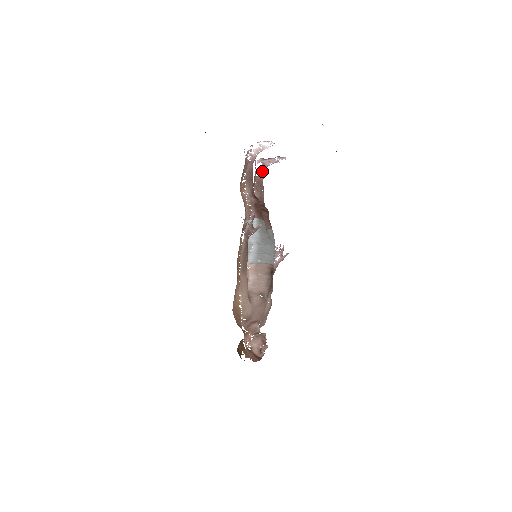
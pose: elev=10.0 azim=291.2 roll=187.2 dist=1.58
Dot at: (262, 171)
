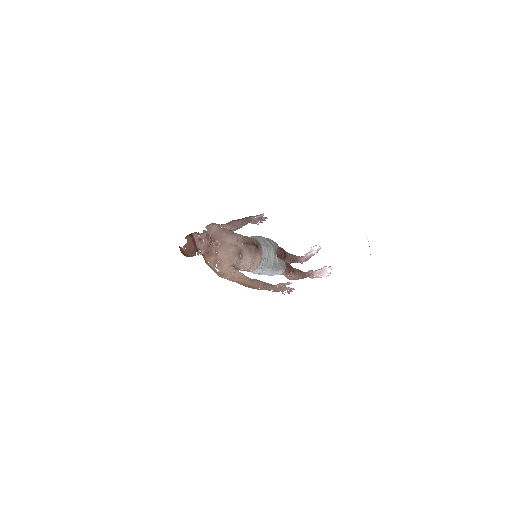
Dot at: (308, 272)
